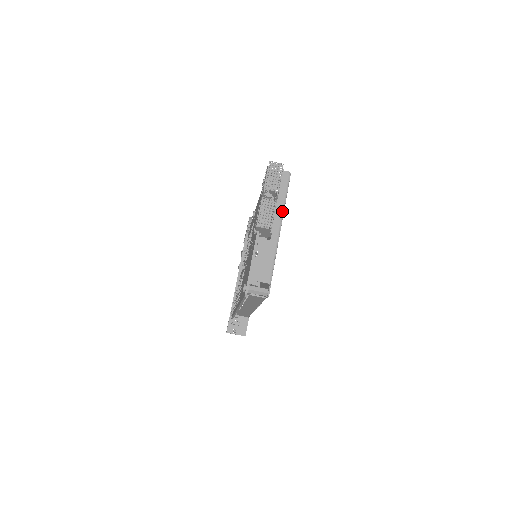
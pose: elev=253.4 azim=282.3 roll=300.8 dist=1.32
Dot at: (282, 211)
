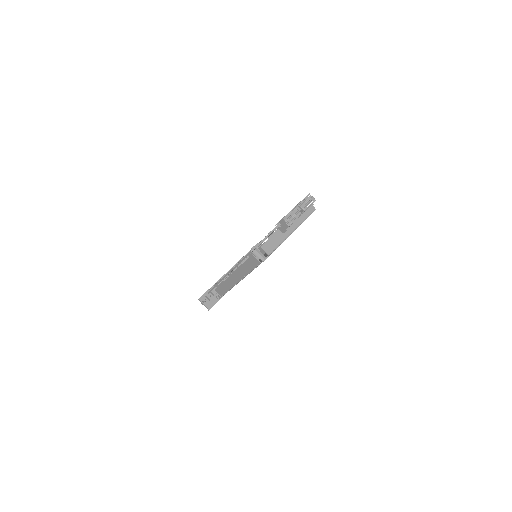
Dot at: (299, 224)
